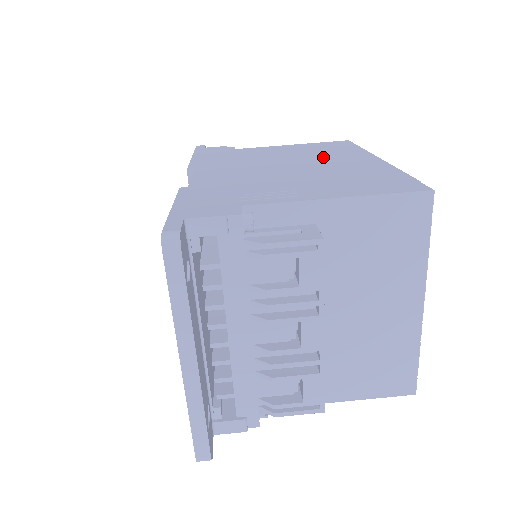
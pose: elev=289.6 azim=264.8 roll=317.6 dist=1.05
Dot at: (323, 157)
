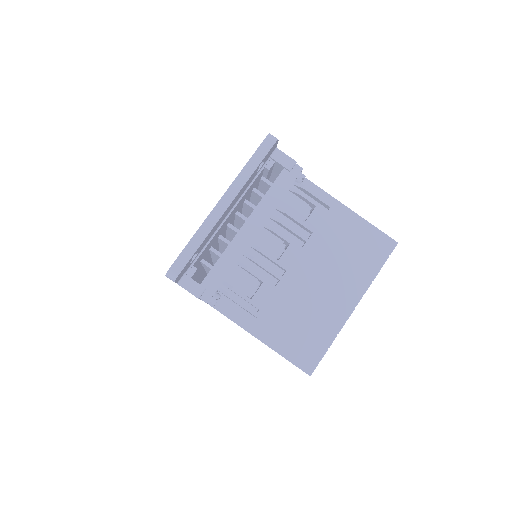
Dot at: occluded
